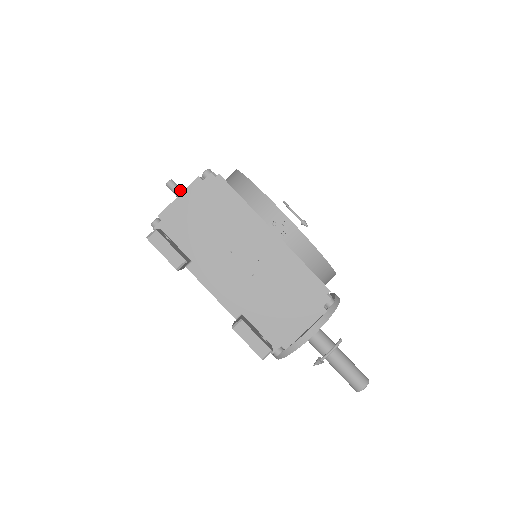
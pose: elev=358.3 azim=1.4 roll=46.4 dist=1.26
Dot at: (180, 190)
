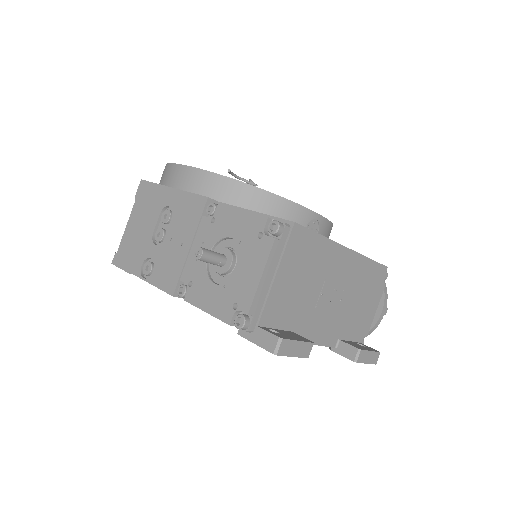
Dot at: (217, 255)
